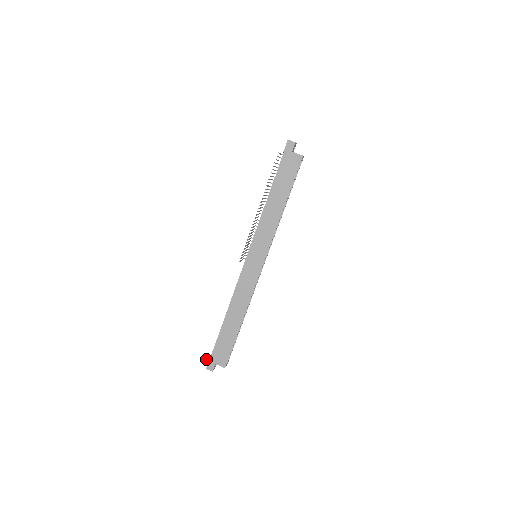
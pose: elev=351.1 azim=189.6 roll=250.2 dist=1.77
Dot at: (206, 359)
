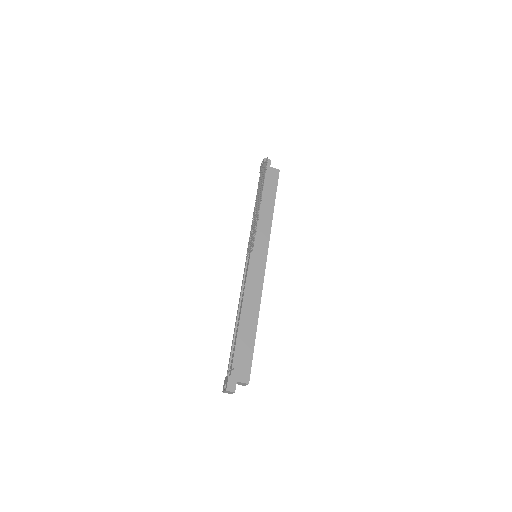
Dot at: (231, 370)
